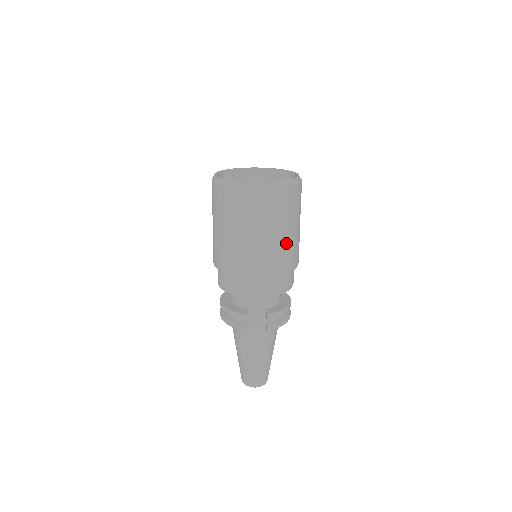
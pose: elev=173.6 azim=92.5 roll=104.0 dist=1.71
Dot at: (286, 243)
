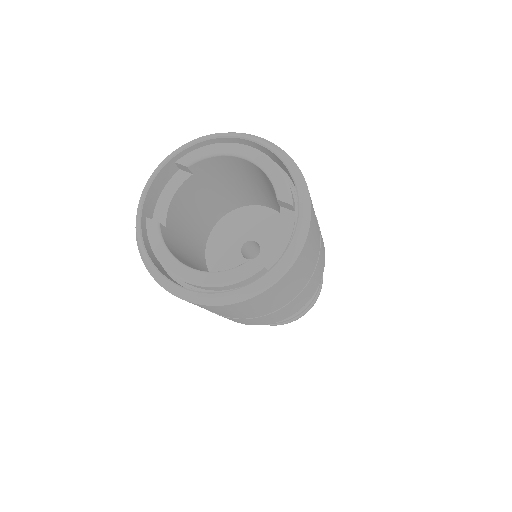
Dot at: (262, 317)
